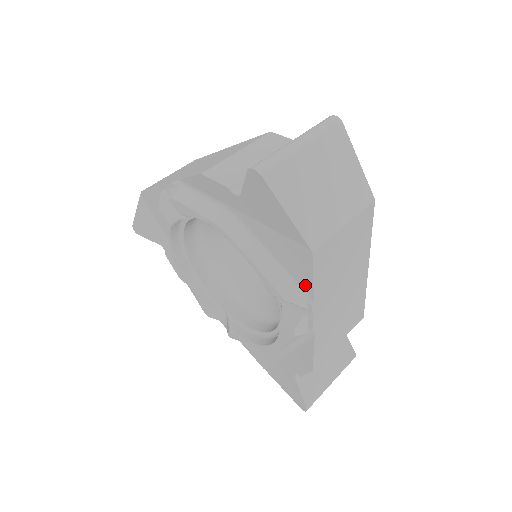
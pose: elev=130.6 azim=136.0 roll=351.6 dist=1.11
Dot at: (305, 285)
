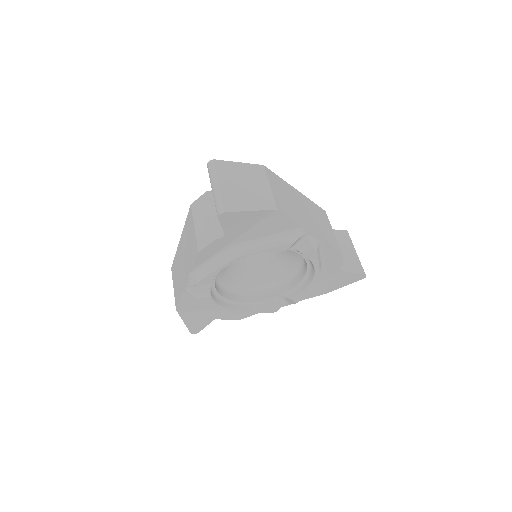
Dot at: (292, 226)
